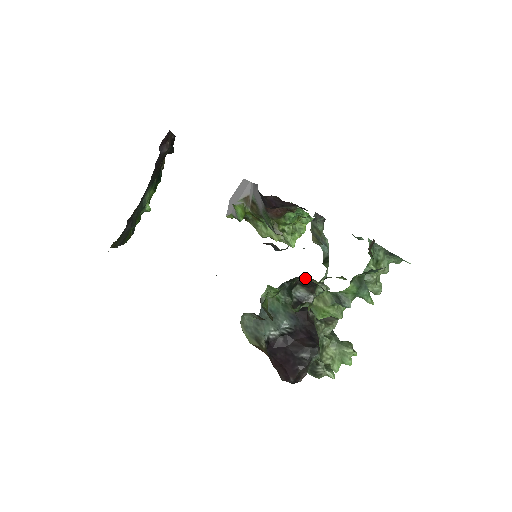
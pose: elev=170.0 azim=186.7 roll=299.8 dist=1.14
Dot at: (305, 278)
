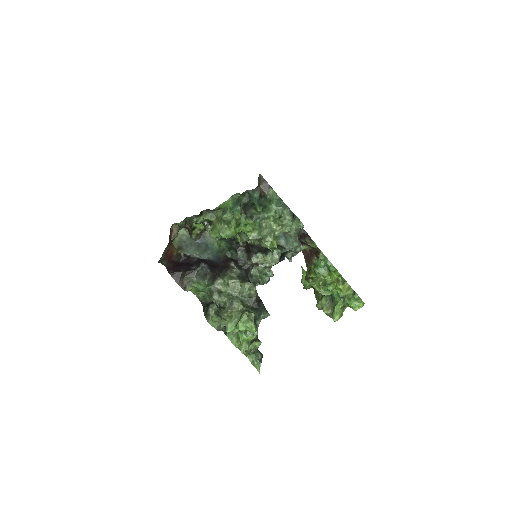
Dot at: occluded
